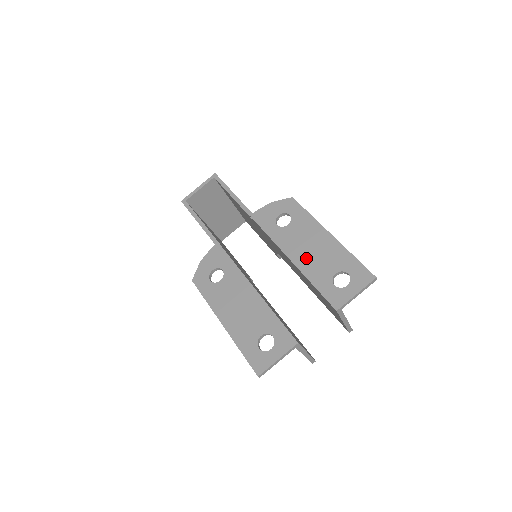
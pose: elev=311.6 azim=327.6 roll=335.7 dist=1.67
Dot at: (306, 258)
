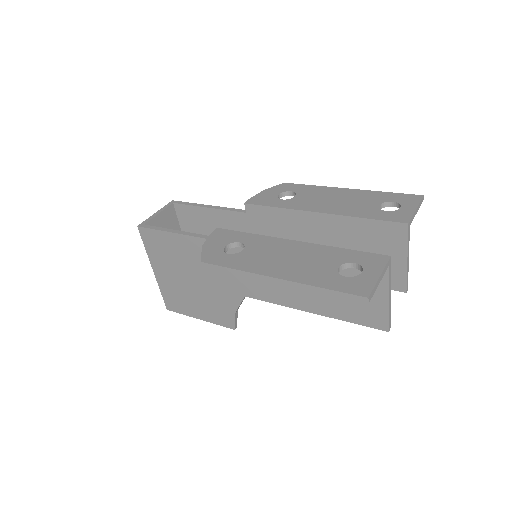
Dot at: (337, 206)
